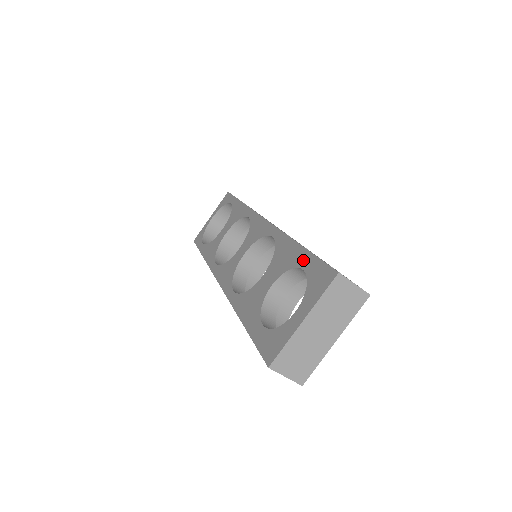
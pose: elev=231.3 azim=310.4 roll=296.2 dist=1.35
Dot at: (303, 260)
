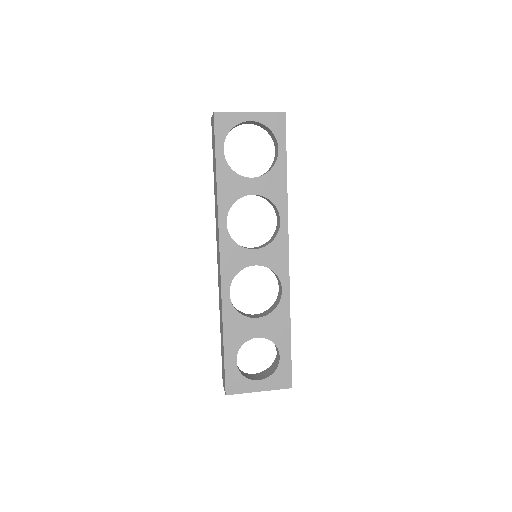
Dot at: (284, 350)
